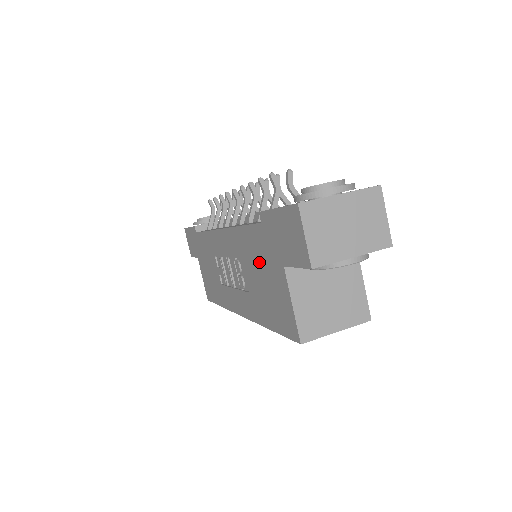
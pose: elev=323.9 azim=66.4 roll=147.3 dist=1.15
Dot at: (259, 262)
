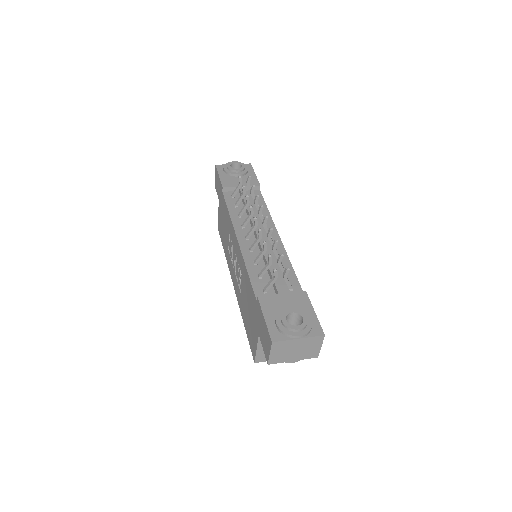
Dot at: (250, 304)
